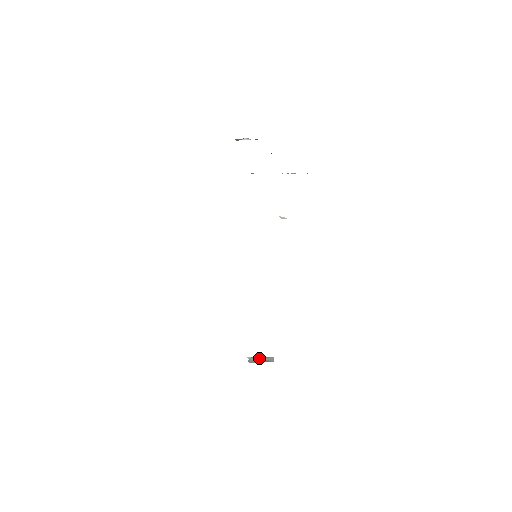
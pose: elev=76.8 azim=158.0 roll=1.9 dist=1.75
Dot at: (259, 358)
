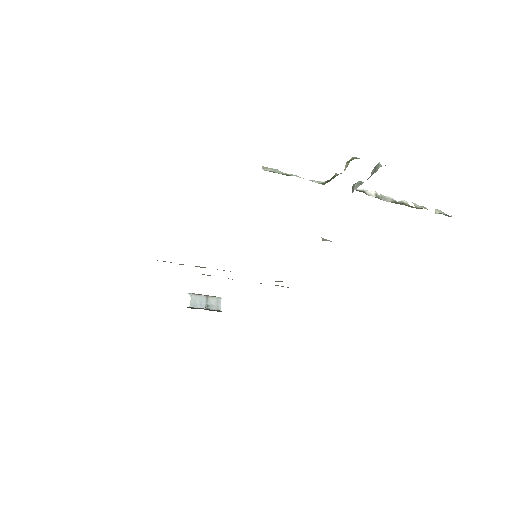
Dot at: (204, 298)
